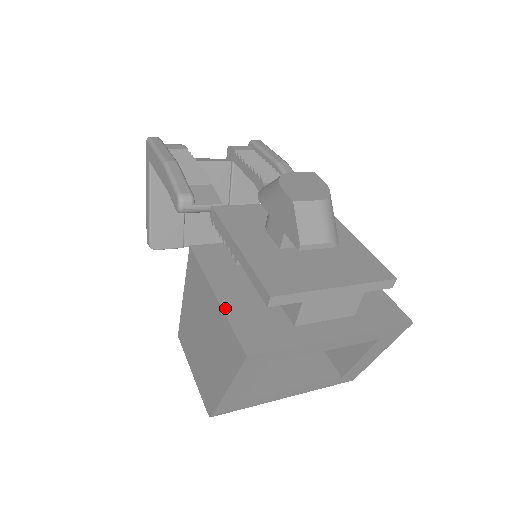
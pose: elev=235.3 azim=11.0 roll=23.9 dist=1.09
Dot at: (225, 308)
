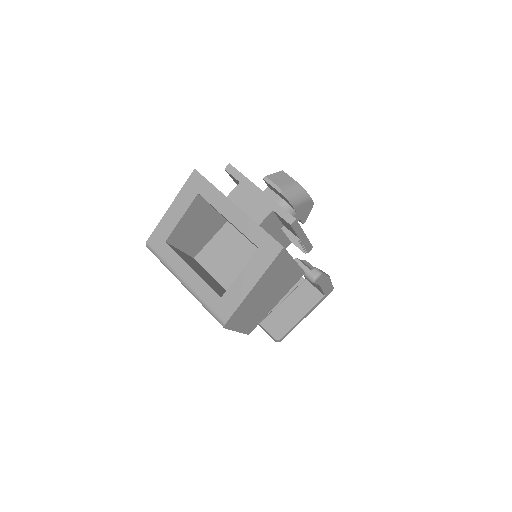
Dot at: occluded
